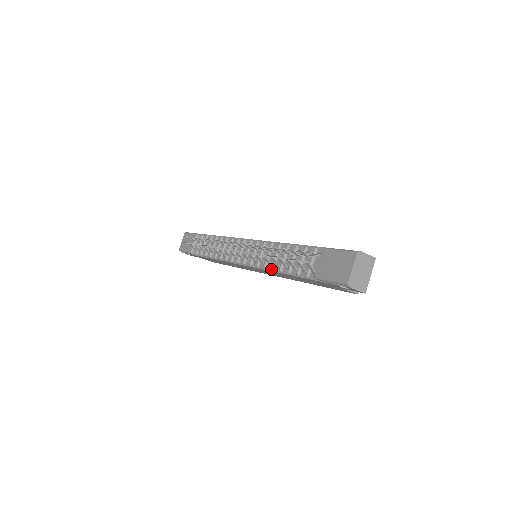
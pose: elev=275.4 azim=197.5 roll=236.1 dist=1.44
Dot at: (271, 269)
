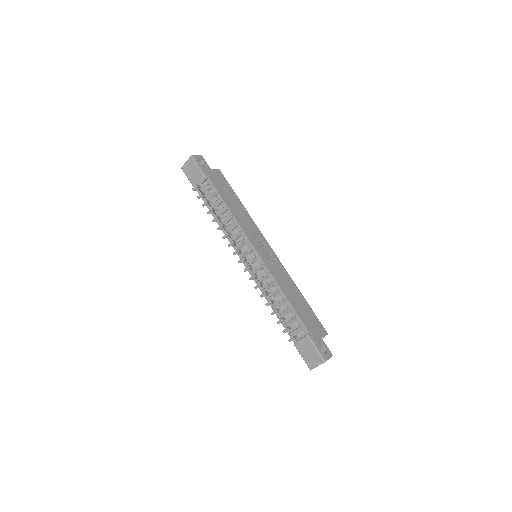
Dot at: (267, 301)
